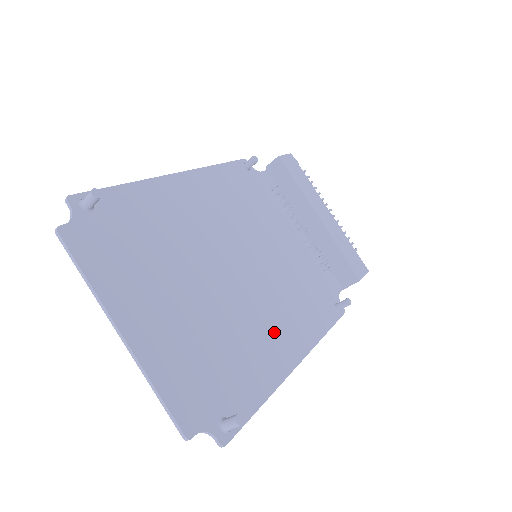
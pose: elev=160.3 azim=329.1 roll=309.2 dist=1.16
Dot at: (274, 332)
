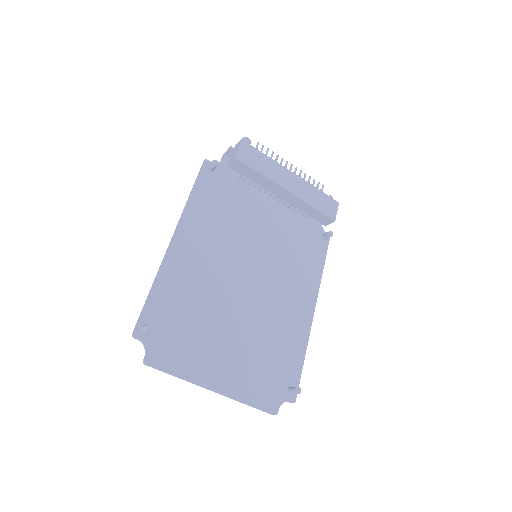
Dot at: (291, 304)
